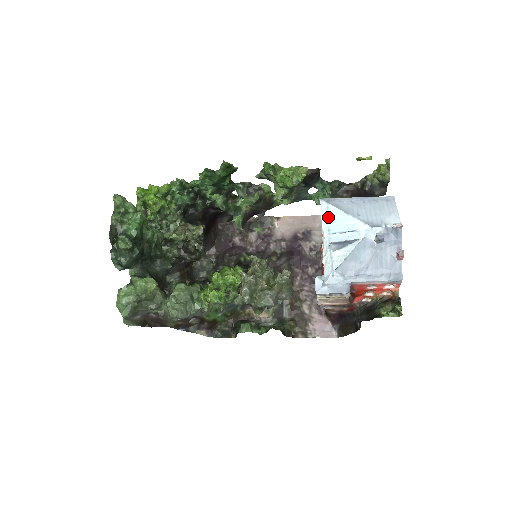
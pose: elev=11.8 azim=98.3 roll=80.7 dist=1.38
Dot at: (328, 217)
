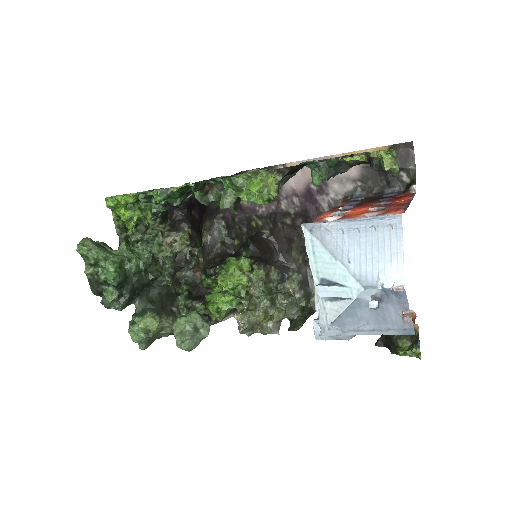
Dot at: (314, 254)
